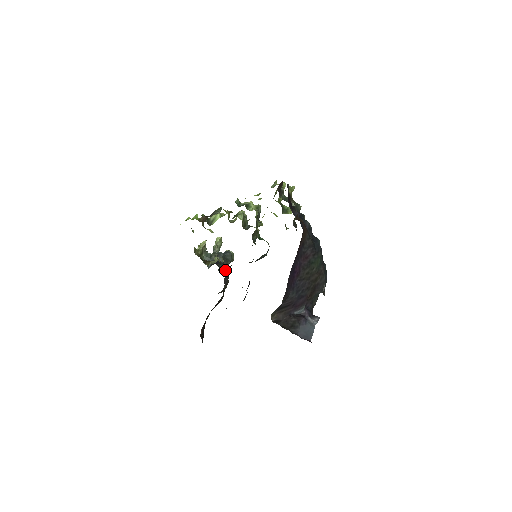
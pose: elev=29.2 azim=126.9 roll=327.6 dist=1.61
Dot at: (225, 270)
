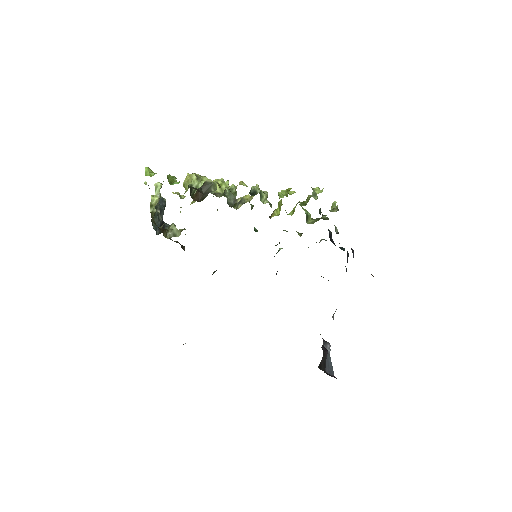
Dot at: occluded
